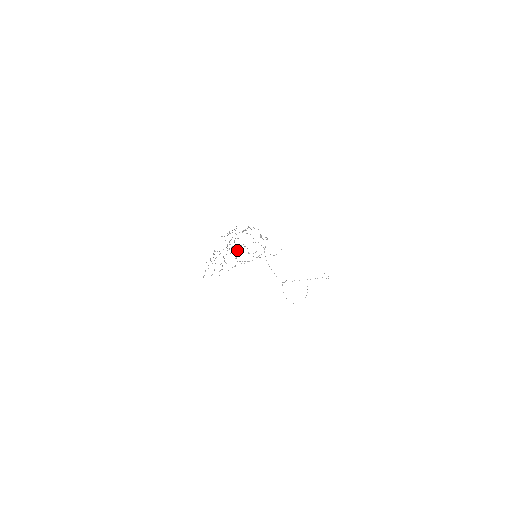
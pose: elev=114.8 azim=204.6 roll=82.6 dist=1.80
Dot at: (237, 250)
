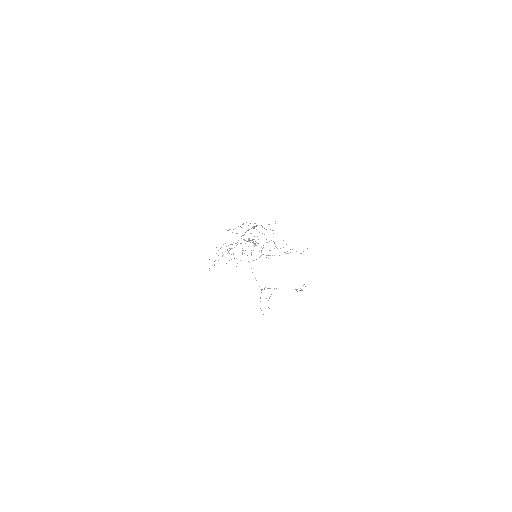
Dot at: occluded
